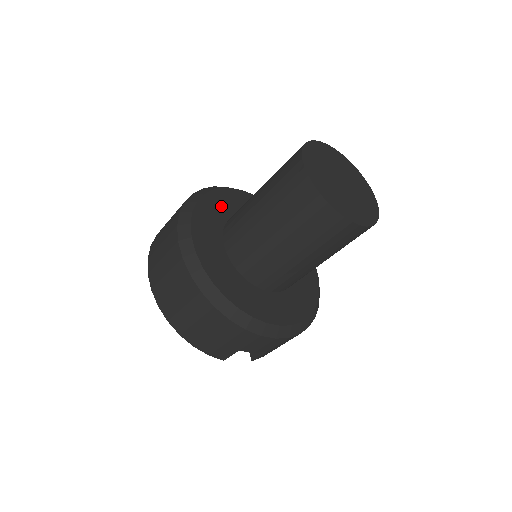
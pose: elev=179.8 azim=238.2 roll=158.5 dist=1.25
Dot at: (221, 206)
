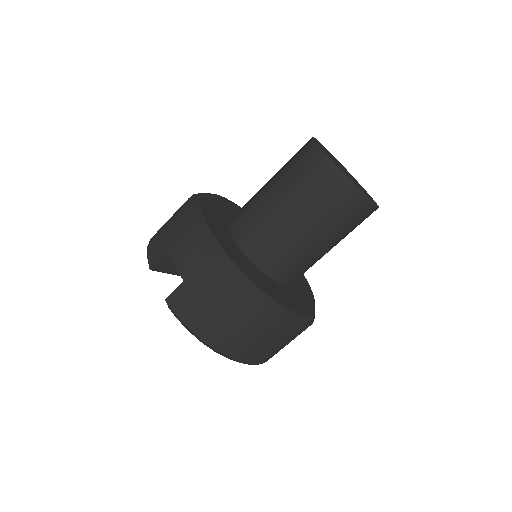
Dot at: occluded
